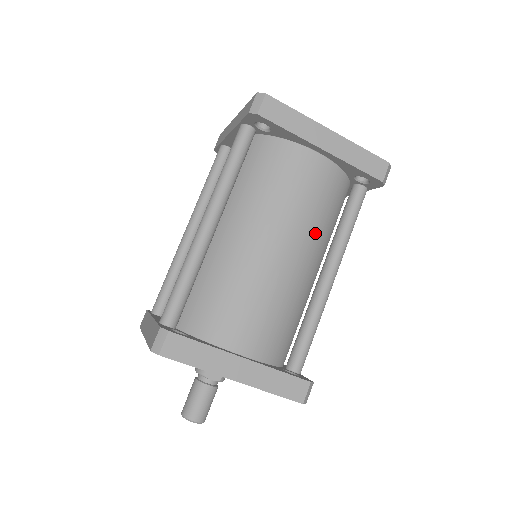
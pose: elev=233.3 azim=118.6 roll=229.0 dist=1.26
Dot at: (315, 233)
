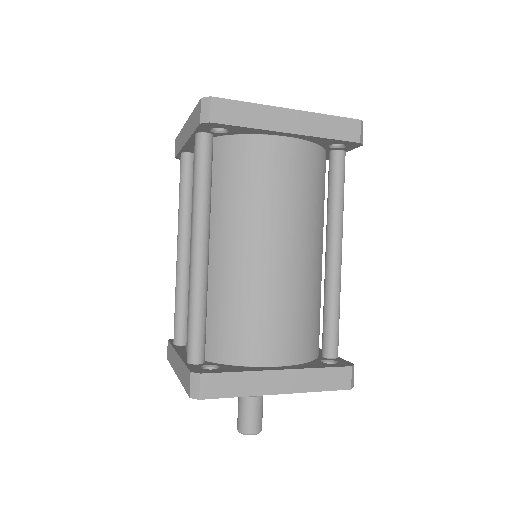
Dot at: (308, 219)
